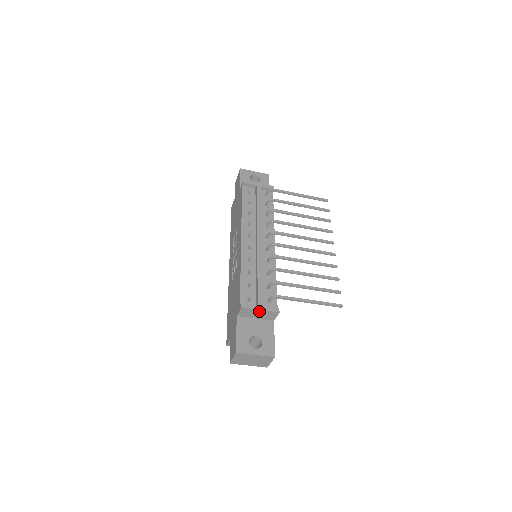
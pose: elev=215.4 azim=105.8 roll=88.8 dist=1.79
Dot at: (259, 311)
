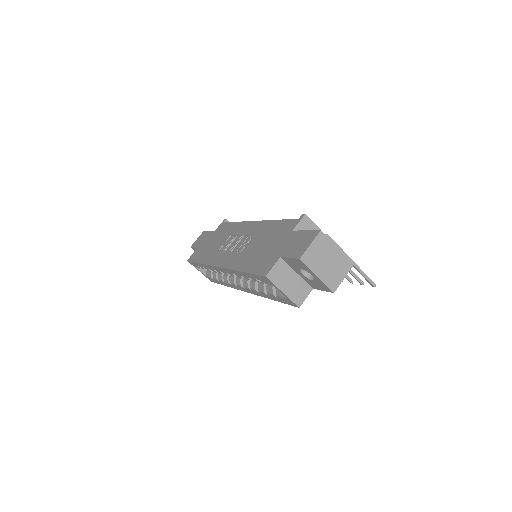
Dot at: occluded
